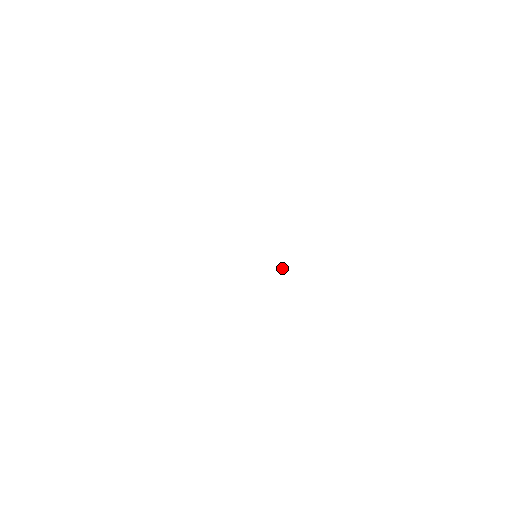
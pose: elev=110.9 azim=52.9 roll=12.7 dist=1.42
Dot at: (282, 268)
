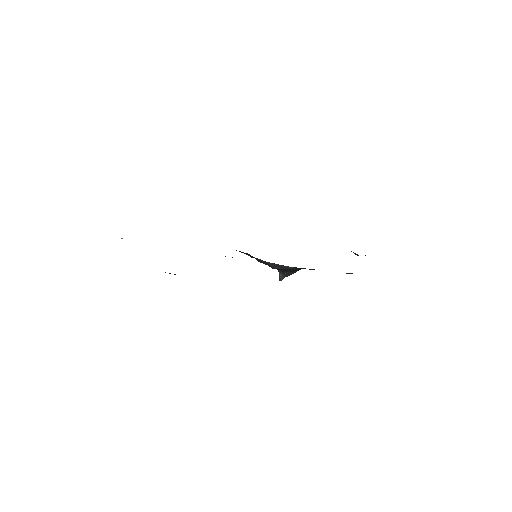
Dot at: (282, 275)
